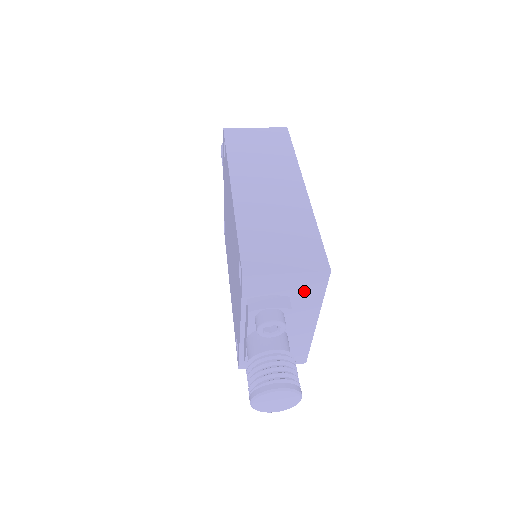
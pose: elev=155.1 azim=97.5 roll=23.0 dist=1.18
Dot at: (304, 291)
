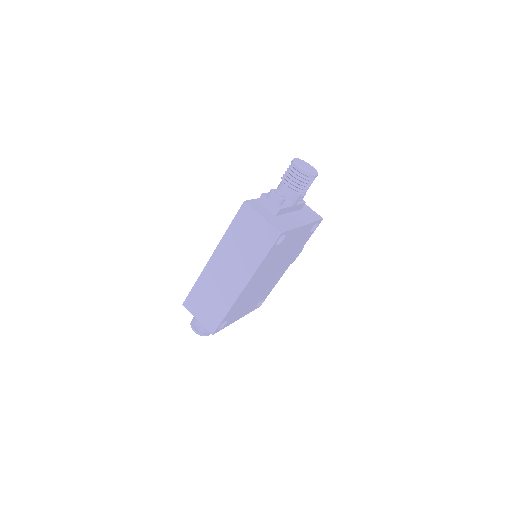
Dot at: occluded
